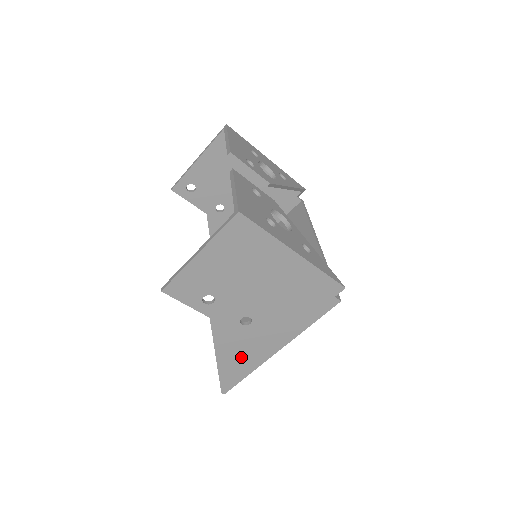
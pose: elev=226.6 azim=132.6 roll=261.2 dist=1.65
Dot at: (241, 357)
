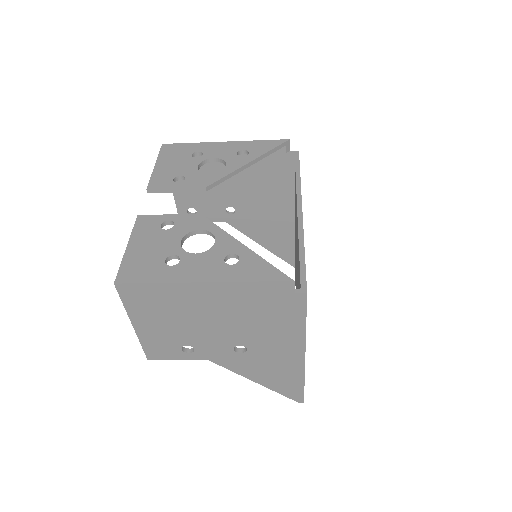
Dot at: (277, 374)
